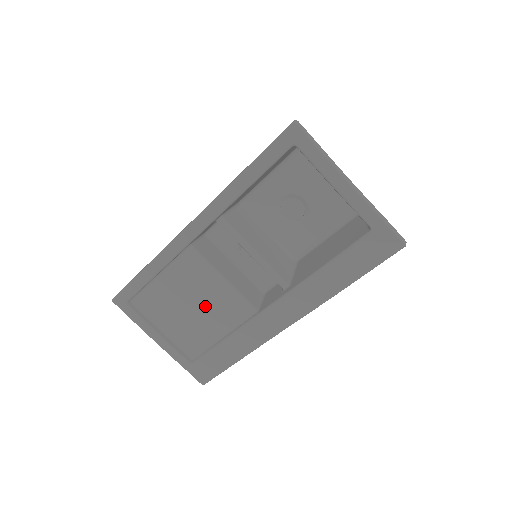
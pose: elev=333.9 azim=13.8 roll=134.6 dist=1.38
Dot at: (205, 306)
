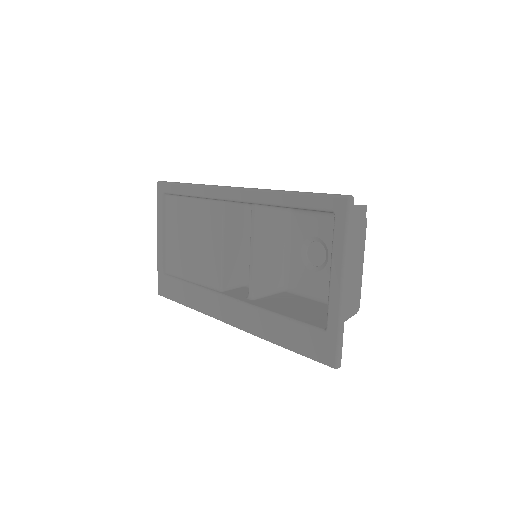
Dot at: (199, 250)
